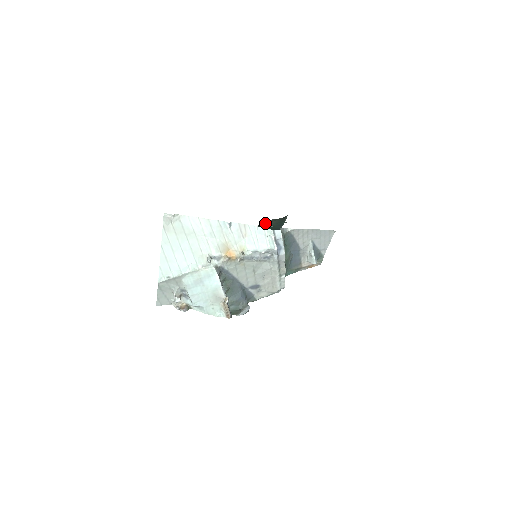
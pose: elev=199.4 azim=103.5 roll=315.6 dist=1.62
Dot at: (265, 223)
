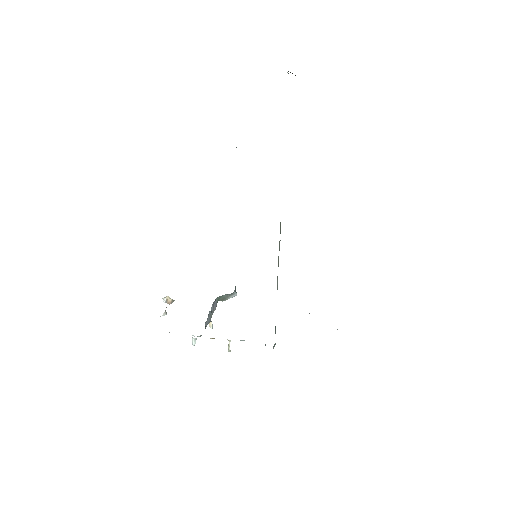
Dot at: occluded
